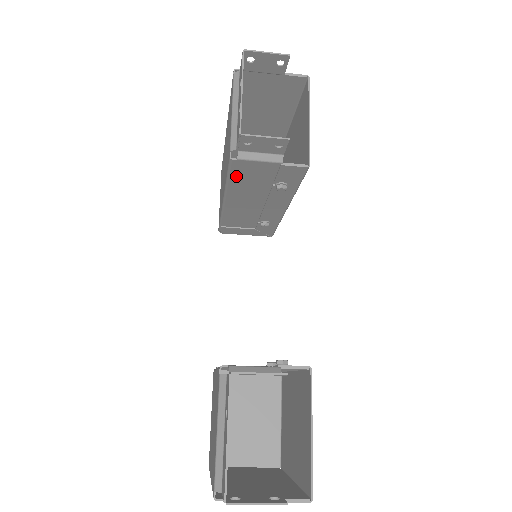
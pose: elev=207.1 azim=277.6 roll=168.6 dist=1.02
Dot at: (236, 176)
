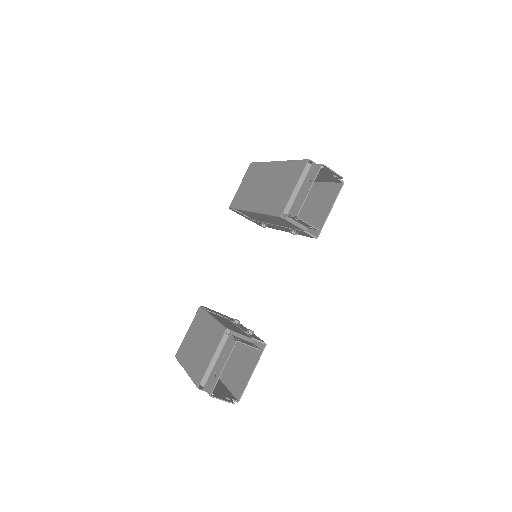
Dot at: (275, 218)
